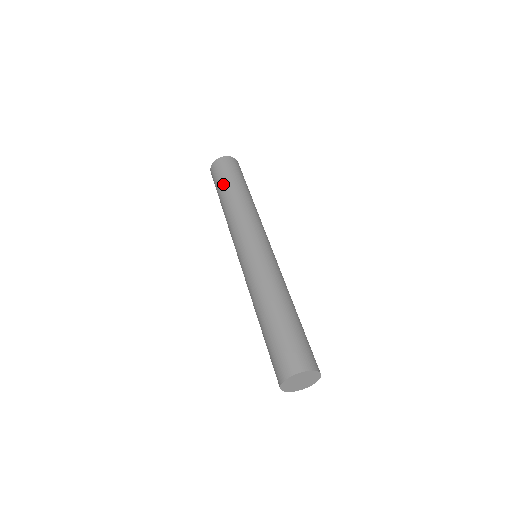
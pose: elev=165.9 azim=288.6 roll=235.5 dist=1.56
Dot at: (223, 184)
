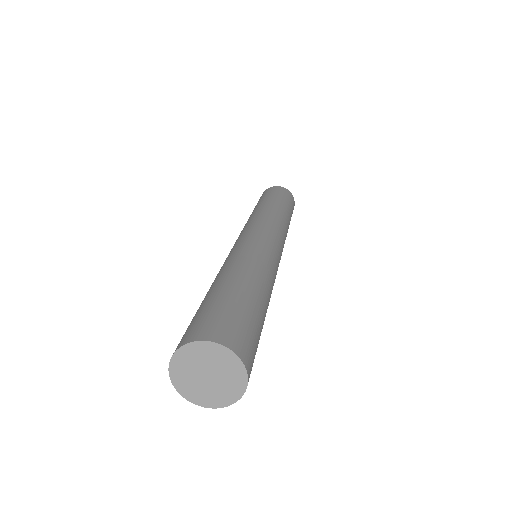
Dot at: occluded
